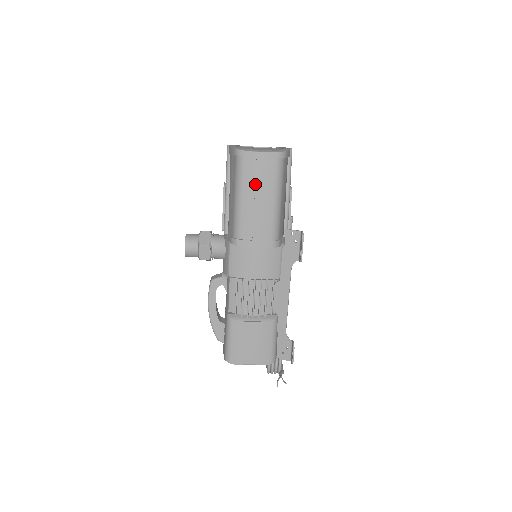
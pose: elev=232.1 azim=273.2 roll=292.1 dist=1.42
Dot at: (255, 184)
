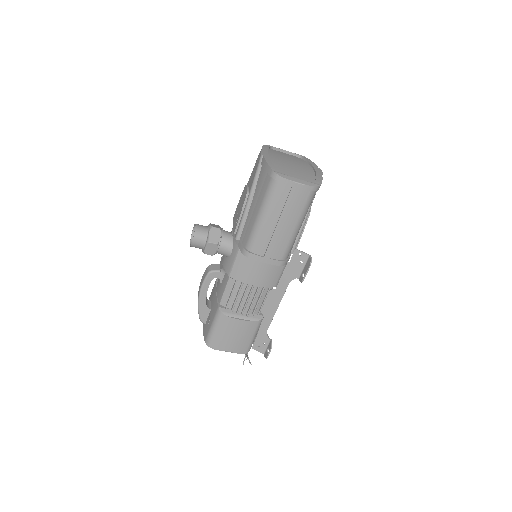
Dot at: (283, 210)
